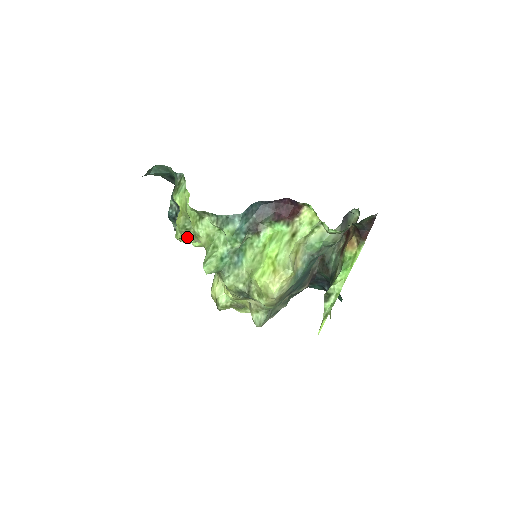
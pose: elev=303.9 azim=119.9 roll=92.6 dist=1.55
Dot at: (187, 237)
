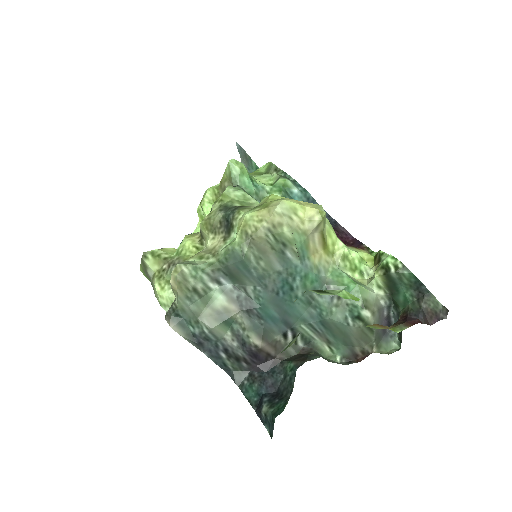
Dot at: (215, 200)
